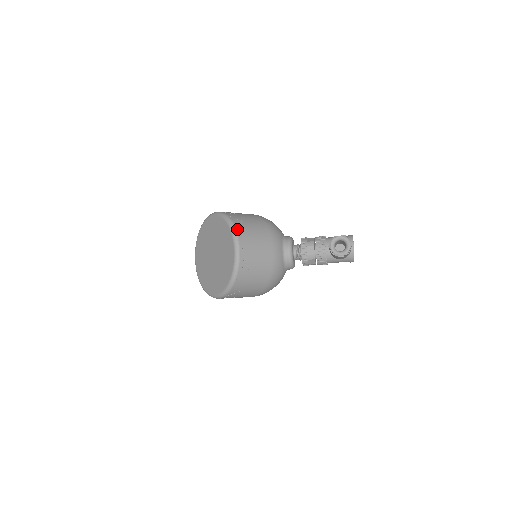
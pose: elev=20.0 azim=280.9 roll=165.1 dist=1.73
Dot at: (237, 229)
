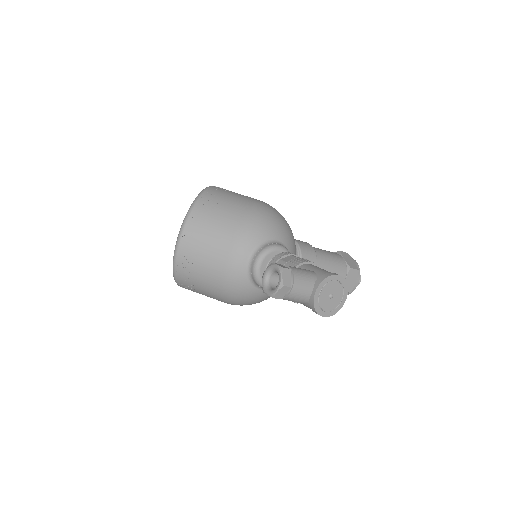
Dot at: (193, 211)
